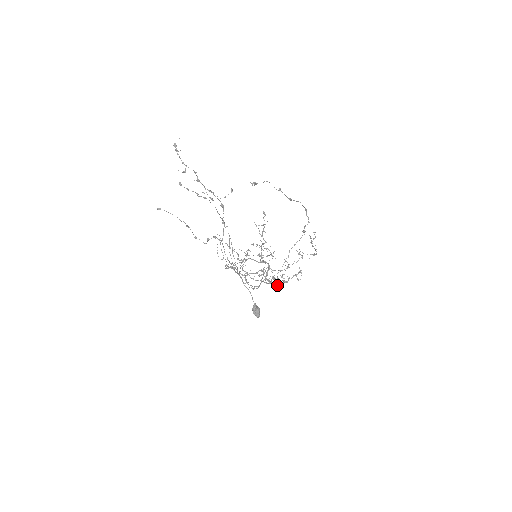
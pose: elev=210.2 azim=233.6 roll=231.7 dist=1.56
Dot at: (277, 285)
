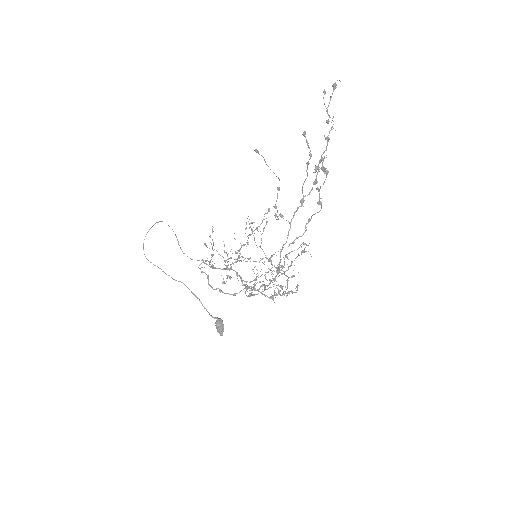
Dot at: occluded
